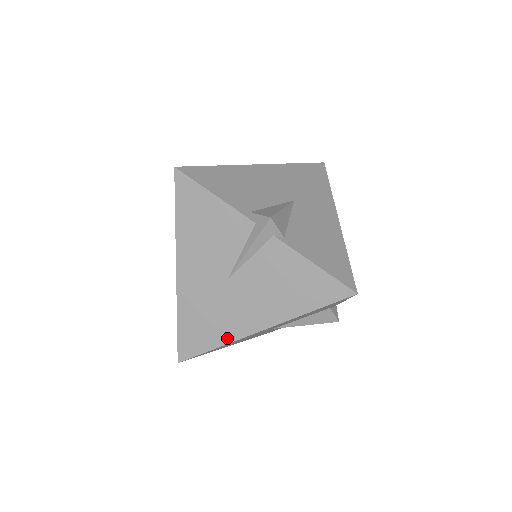
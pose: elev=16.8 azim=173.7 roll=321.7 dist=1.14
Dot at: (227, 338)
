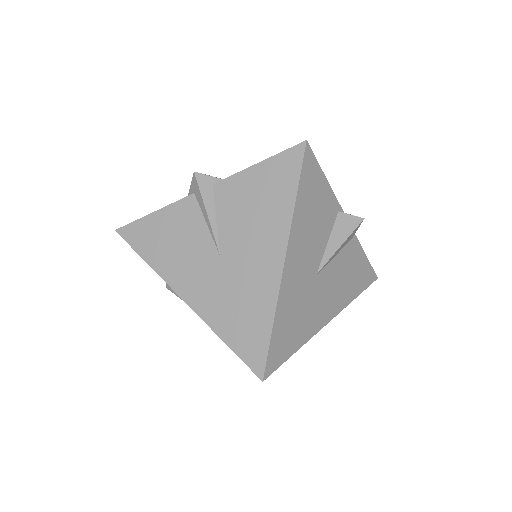
Dot at: (270, 302)
